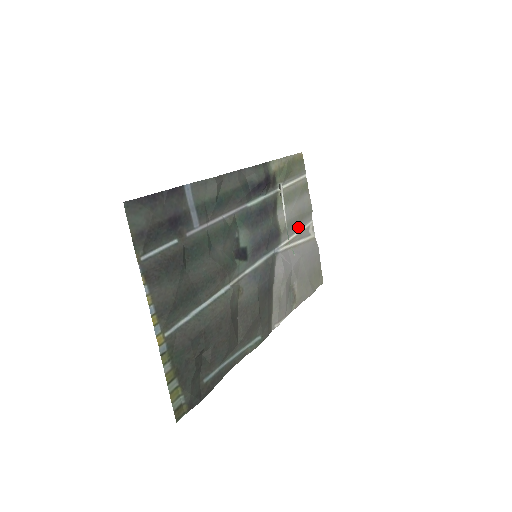
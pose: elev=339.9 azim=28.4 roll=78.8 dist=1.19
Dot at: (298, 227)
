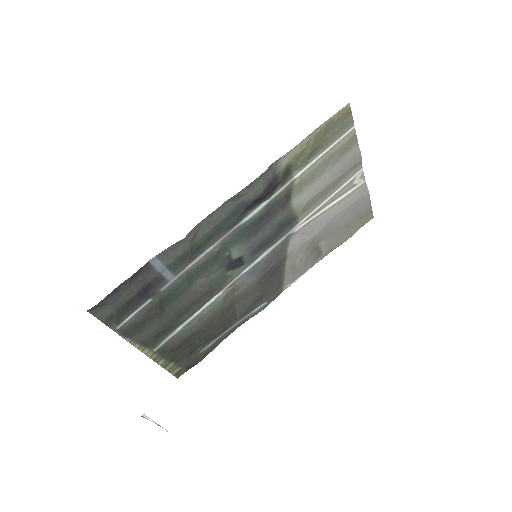
Dot at: (331, 191)
